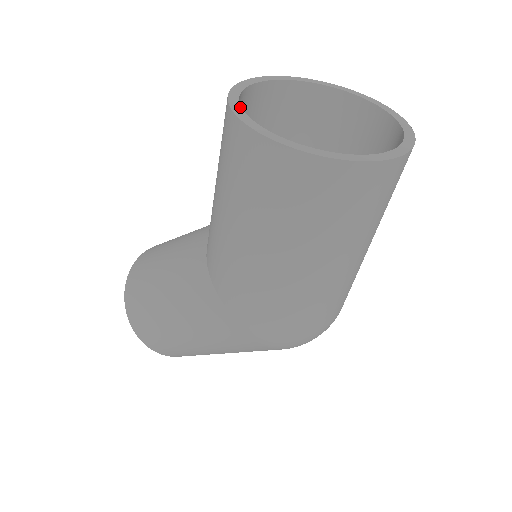
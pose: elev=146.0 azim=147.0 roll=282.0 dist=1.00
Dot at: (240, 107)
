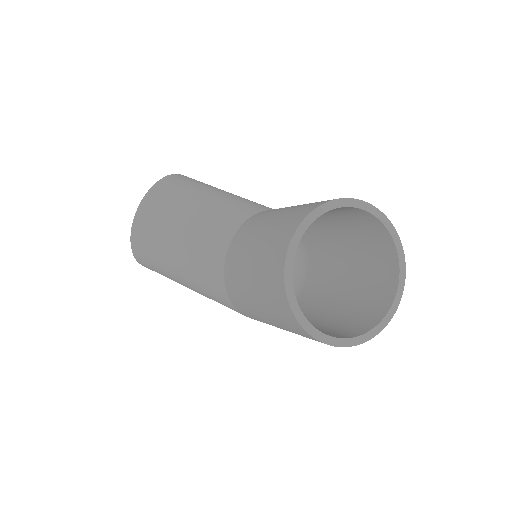
Dot at: (295, 297)
